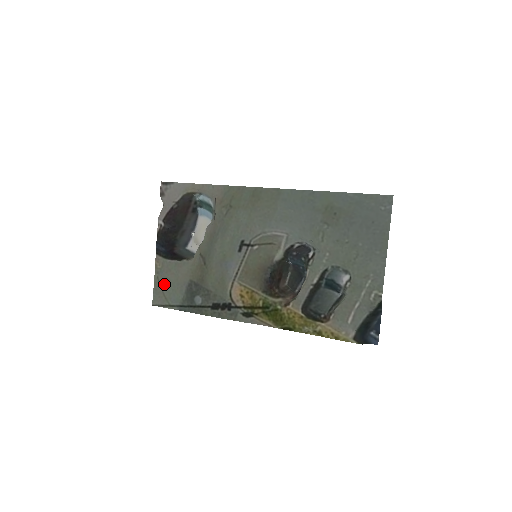
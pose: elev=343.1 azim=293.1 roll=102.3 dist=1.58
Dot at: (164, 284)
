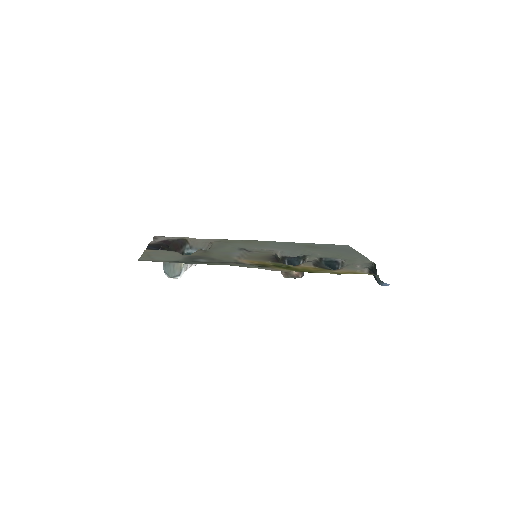
Dot at: (155, 256)
